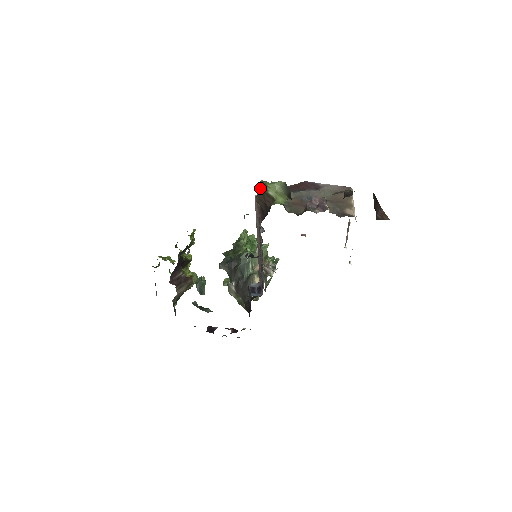
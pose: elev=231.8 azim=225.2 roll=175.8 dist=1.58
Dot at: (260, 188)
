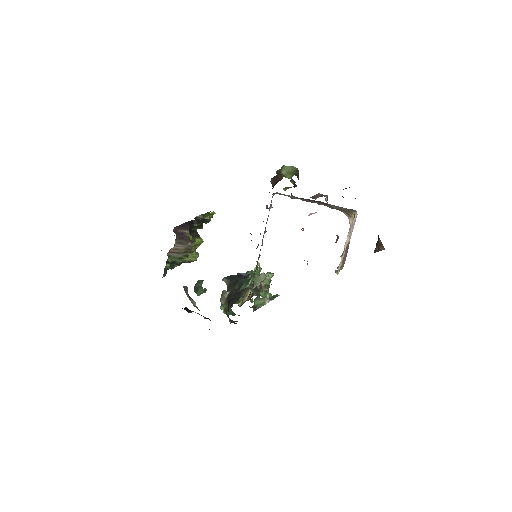
Dot at: (277, 172)
